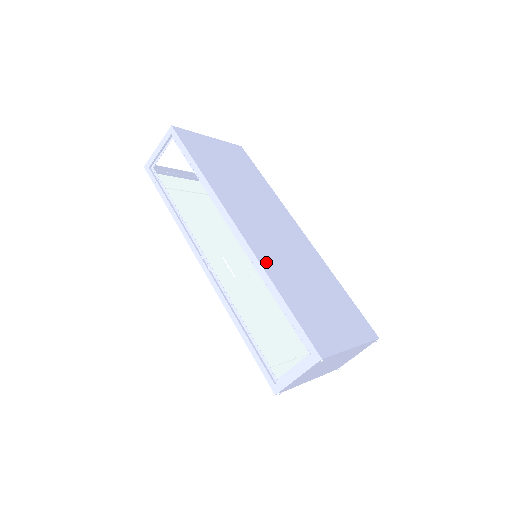
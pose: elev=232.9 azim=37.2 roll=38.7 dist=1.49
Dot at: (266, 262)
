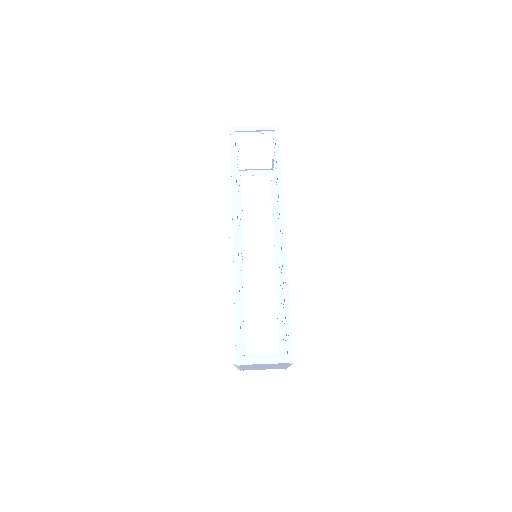
Dot at: occluded
